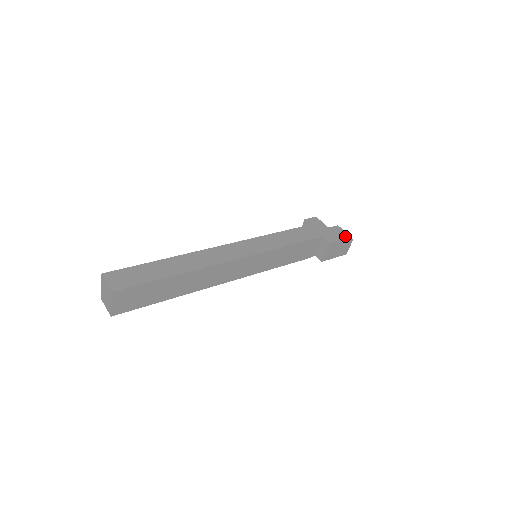
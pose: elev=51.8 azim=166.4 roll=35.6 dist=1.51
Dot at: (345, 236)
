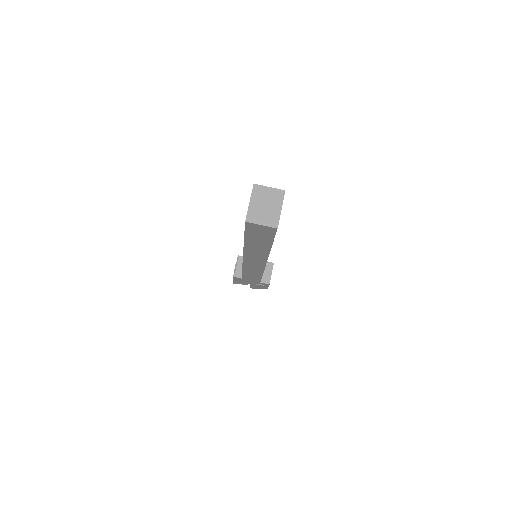
Dot at: occluded
